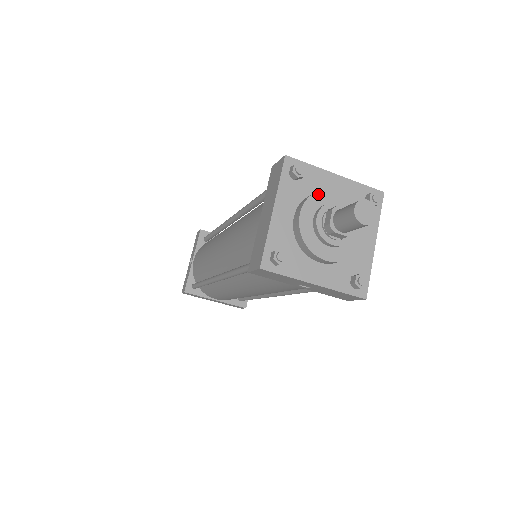
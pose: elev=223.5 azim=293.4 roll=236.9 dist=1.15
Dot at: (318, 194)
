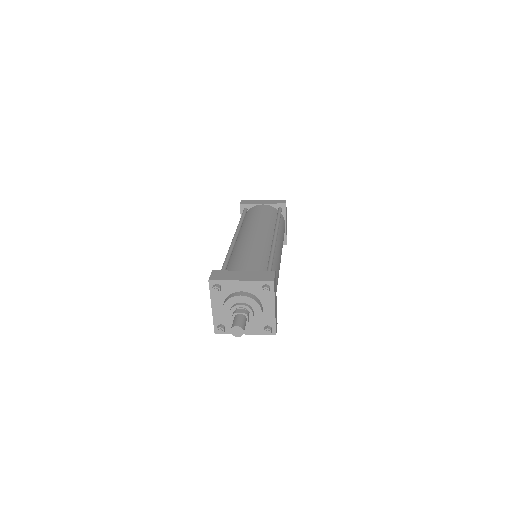
Dot at: (229, 300)
